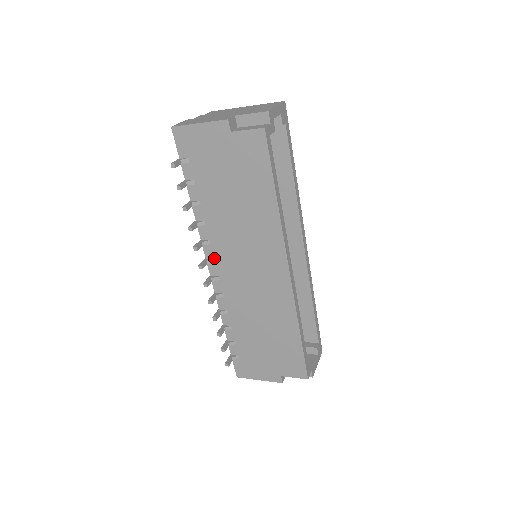
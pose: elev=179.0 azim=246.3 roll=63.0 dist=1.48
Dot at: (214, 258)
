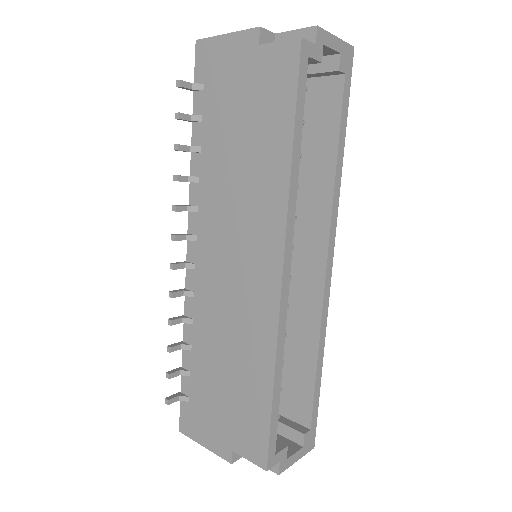
Dot at: (197, 234)
